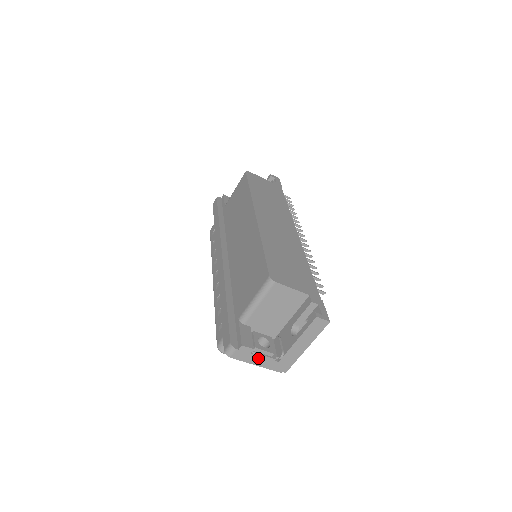
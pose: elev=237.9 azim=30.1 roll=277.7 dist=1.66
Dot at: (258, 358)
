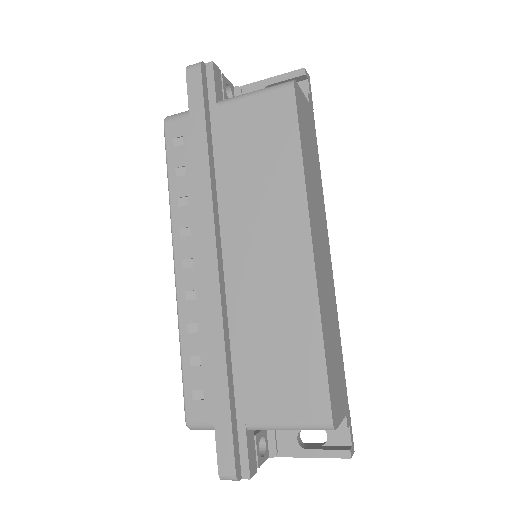
Dot at: occluded
